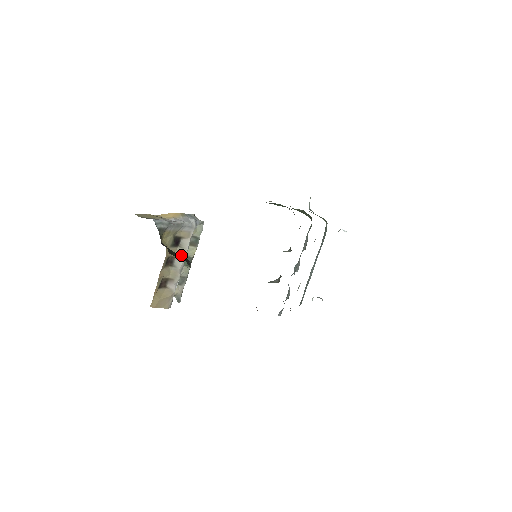
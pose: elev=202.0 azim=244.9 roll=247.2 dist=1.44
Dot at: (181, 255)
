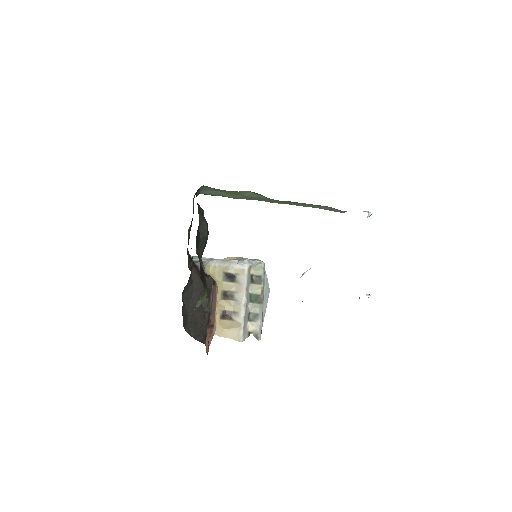
Dot at: (206, 274)
